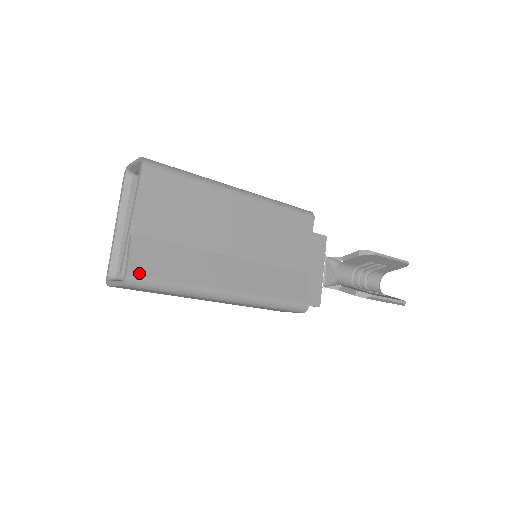
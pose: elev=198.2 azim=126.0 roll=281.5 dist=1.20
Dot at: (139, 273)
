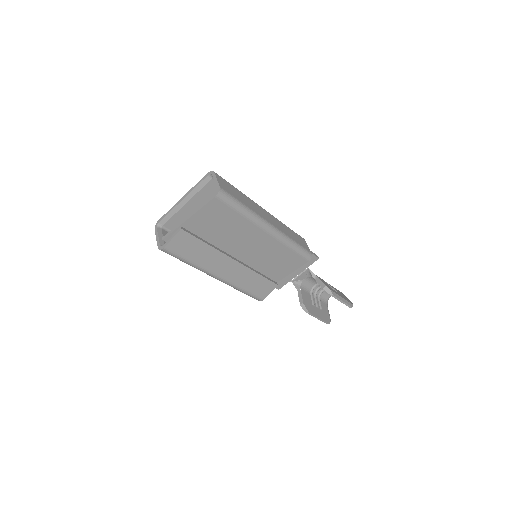
Dot at: (171, 250)
